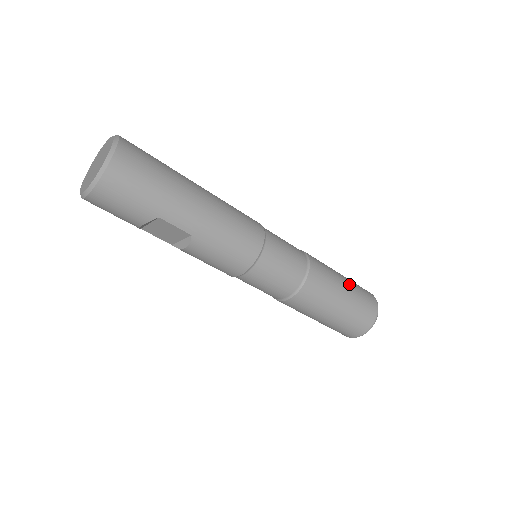
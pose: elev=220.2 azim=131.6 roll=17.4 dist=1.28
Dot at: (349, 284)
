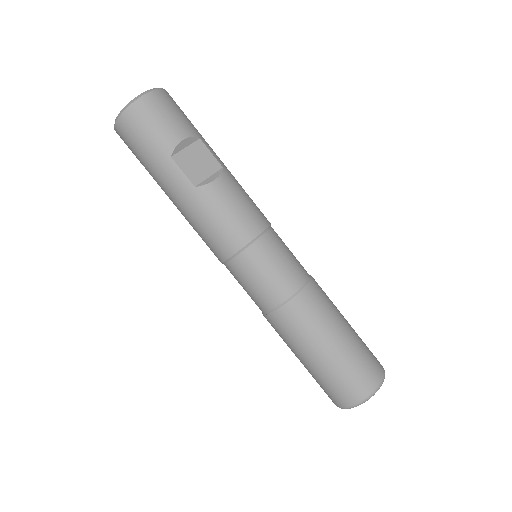
Dot at: occluded
